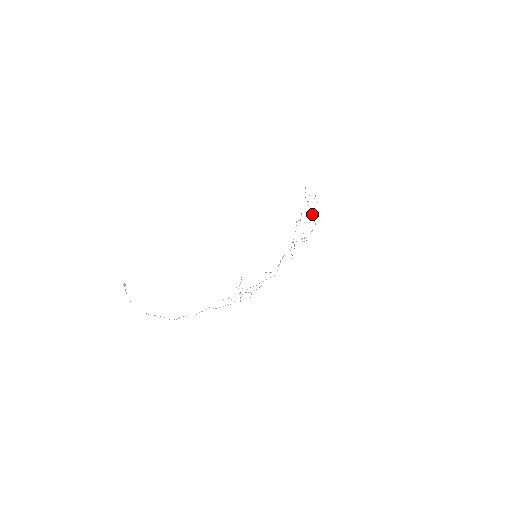
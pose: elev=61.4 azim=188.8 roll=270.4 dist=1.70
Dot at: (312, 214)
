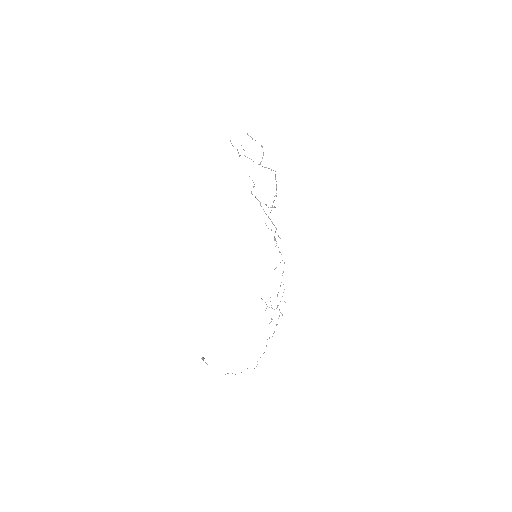
Dot at: occluded
